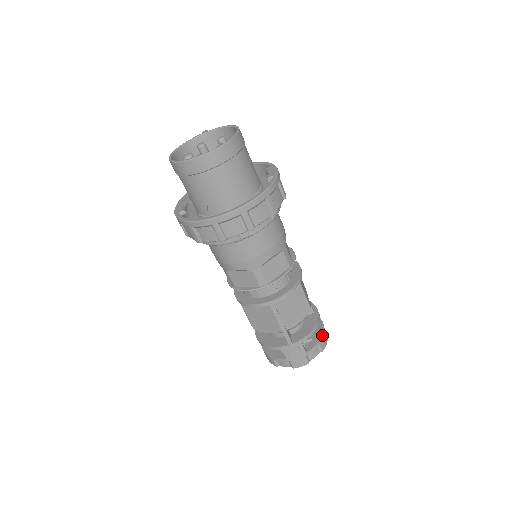
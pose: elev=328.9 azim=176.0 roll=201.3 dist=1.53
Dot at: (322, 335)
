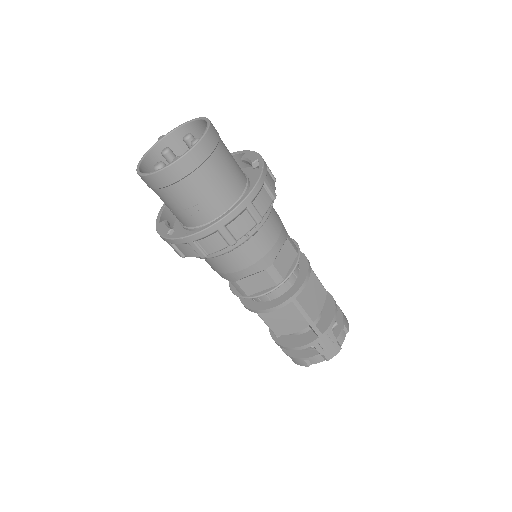
Dot at: (343, 315)
